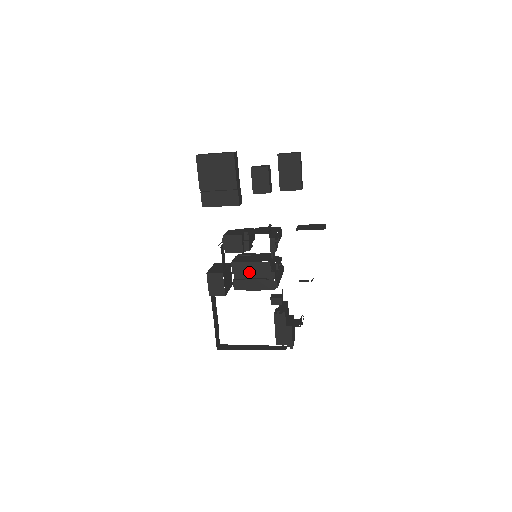
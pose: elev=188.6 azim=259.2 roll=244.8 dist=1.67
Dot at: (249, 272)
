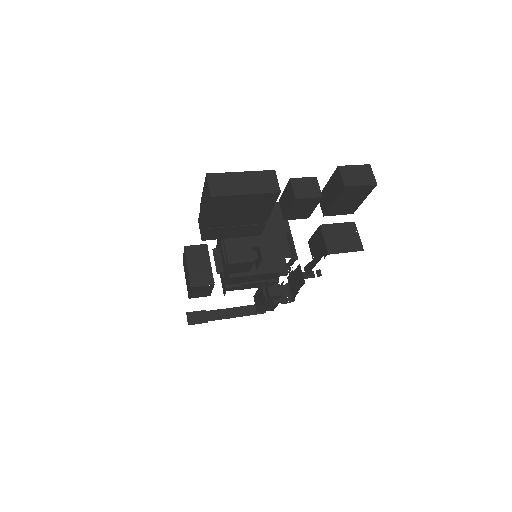
Dot at: (249, 280)
